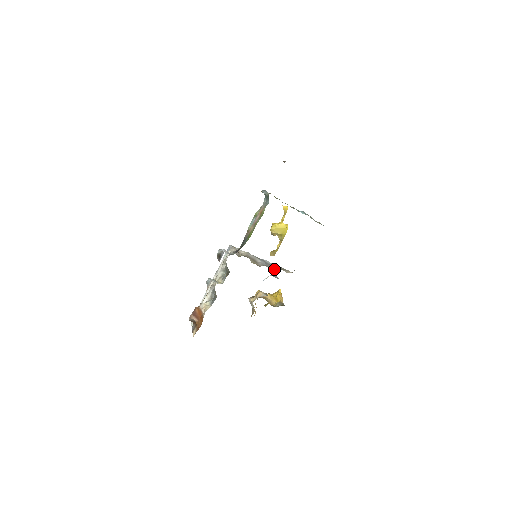
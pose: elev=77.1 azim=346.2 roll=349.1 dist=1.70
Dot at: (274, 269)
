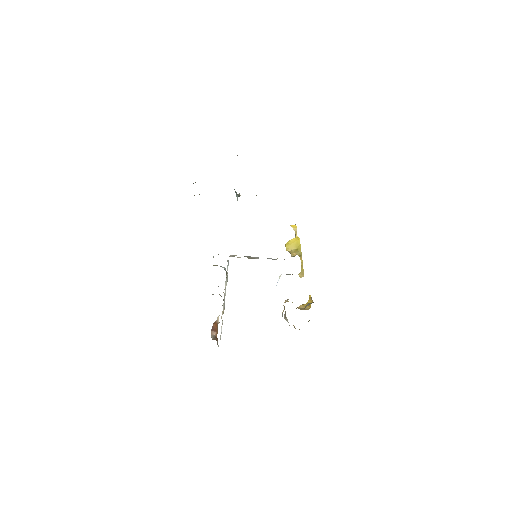
Dot at: (276, 259)
